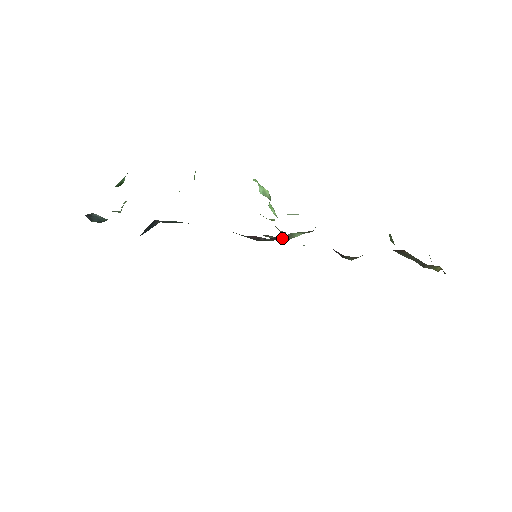
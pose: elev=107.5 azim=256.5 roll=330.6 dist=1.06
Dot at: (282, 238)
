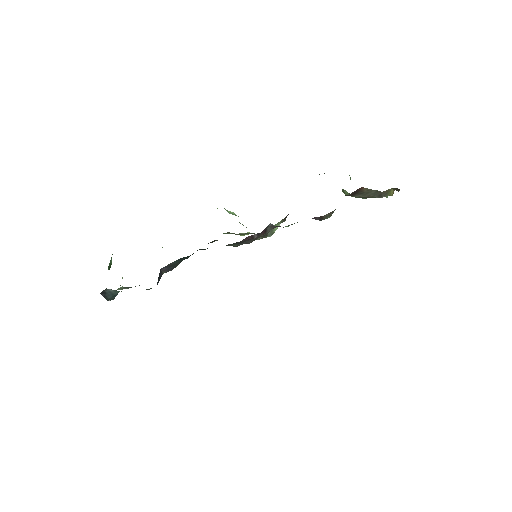
Dot at: (269, 229)
